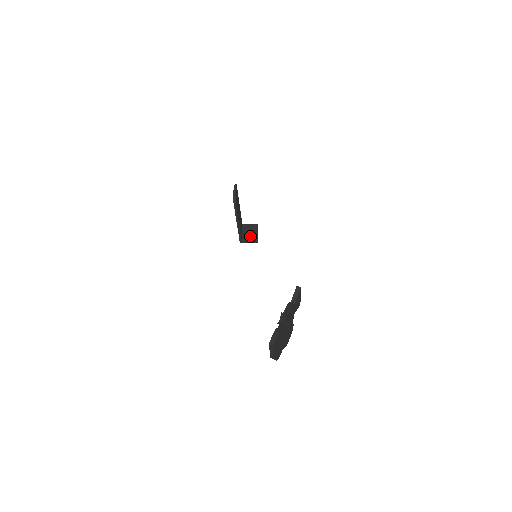
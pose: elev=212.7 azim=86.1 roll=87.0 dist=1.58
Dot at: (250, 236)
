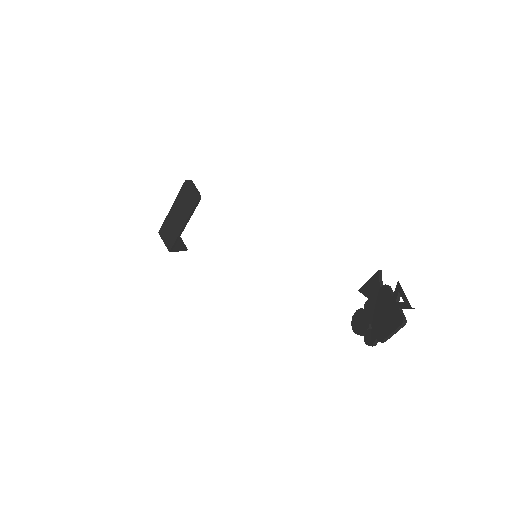
Dot at: (177, 244)
